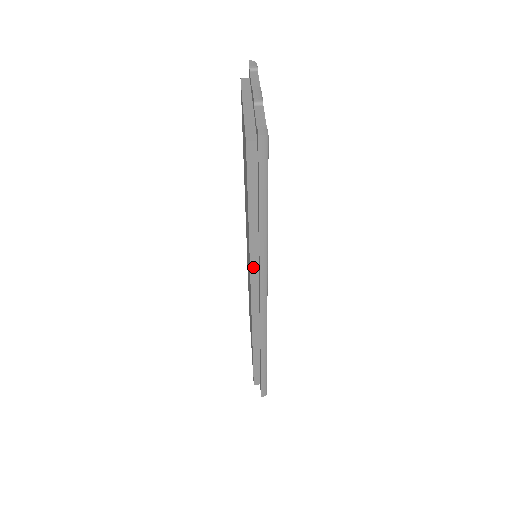
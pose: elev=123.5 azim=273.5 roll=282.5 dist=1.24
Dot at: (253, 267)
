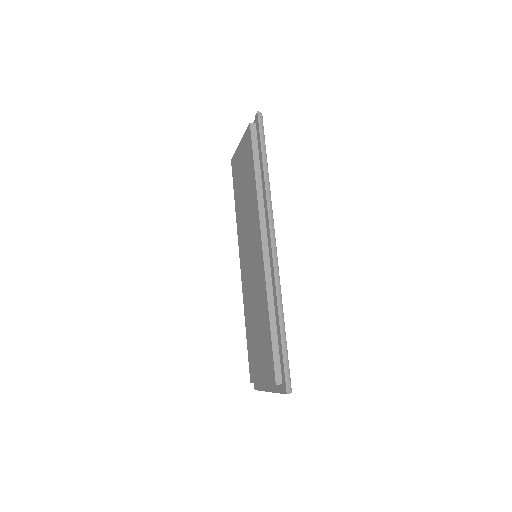
Dot at: (261, 214)
